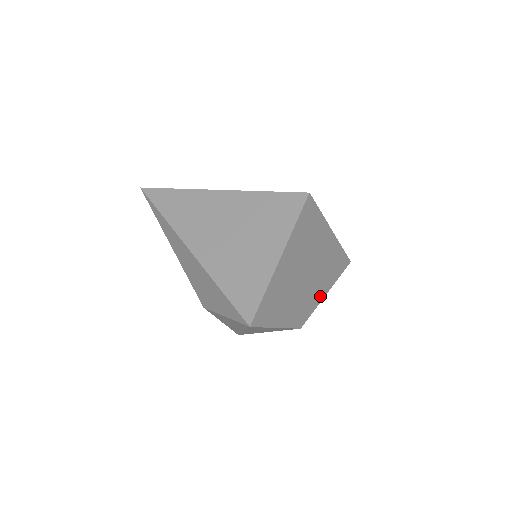
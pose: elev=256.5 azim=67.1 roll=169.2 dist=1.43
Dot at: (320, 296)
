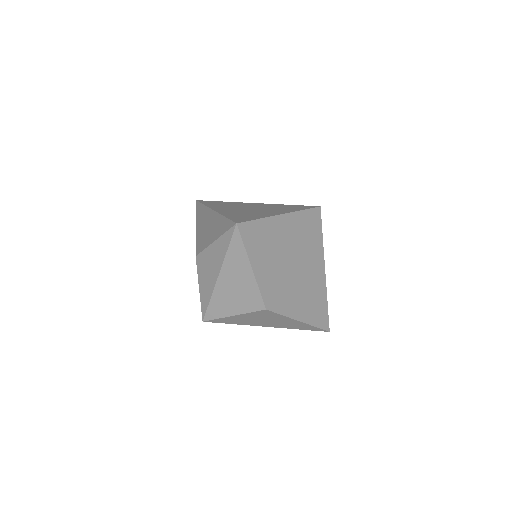
Dot at: (293, 312)
